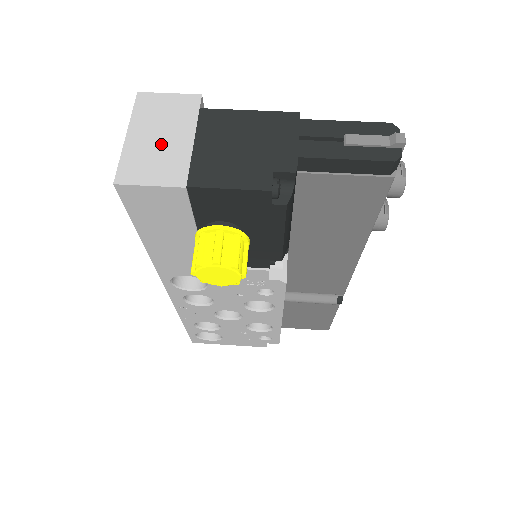
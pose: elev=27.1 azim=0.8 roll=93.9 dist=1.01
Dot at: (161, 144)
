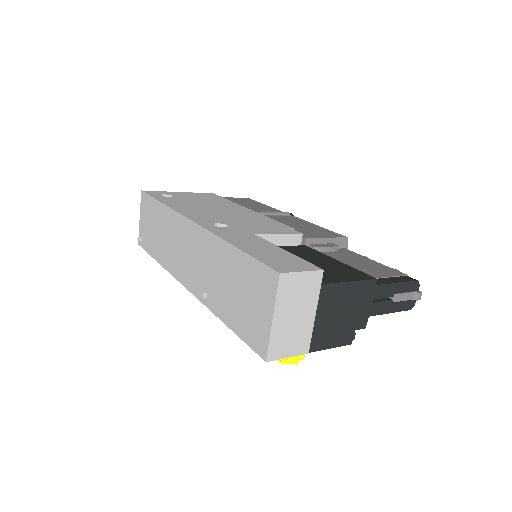
Dot at: (296, 323)
